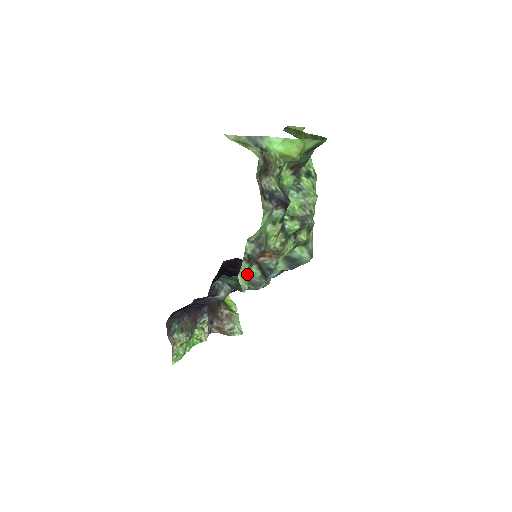
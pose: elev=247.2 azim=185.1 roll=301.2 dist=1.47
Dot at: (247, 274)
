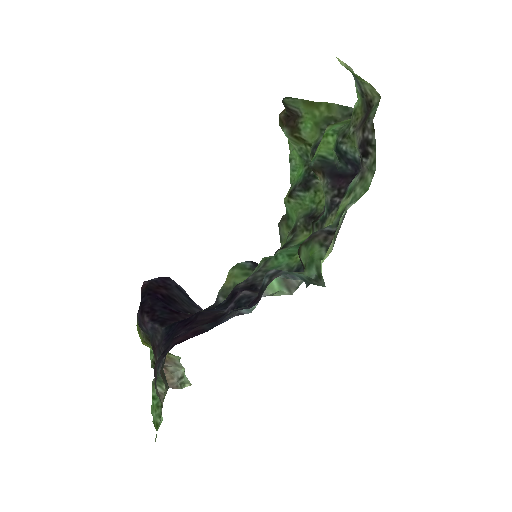
Dot at: (315, 264)
